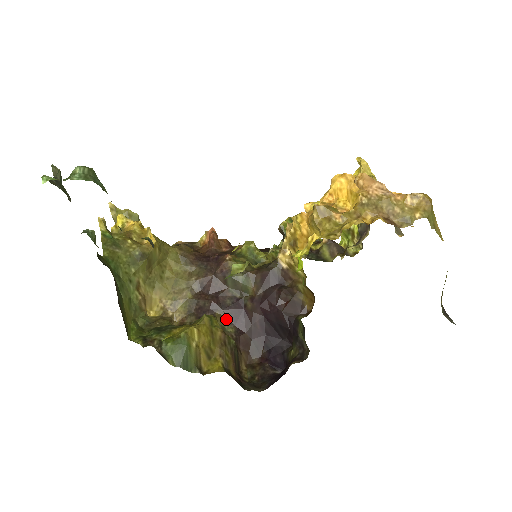
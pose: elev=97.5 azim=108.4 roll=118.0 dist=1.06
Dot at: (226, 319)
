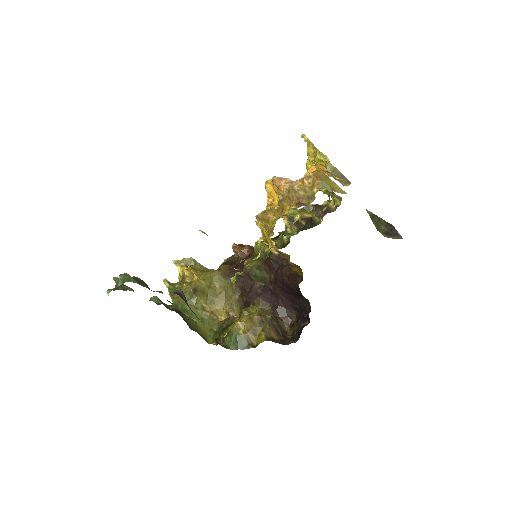
Dot at: (263, 303)
